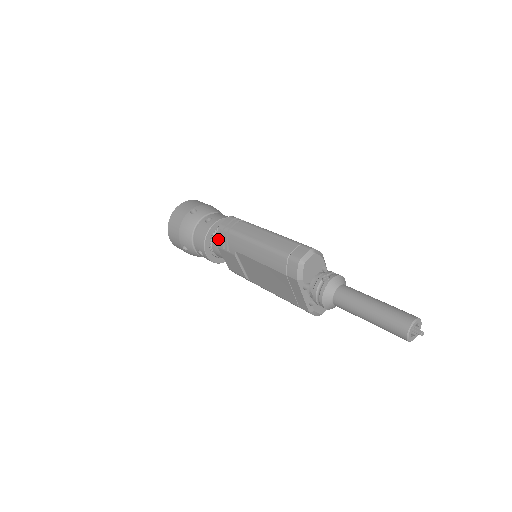
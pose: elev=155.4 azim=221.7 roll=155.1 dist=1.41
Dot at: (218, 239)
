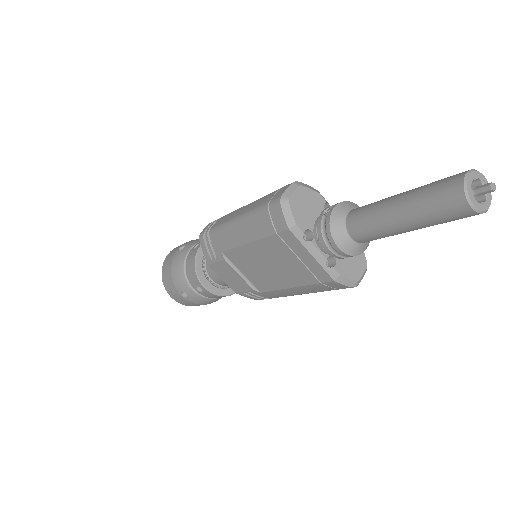
Dot at: (203, 253)
